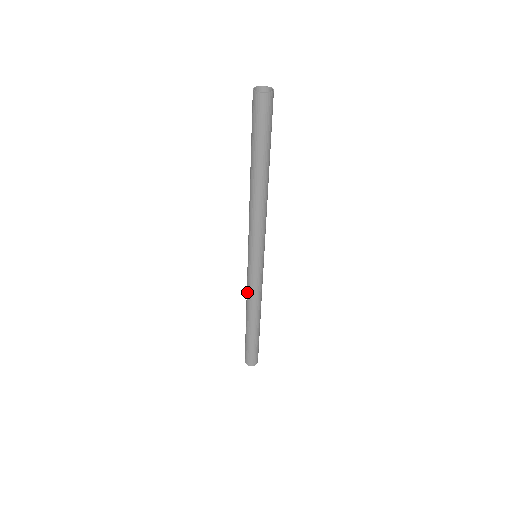
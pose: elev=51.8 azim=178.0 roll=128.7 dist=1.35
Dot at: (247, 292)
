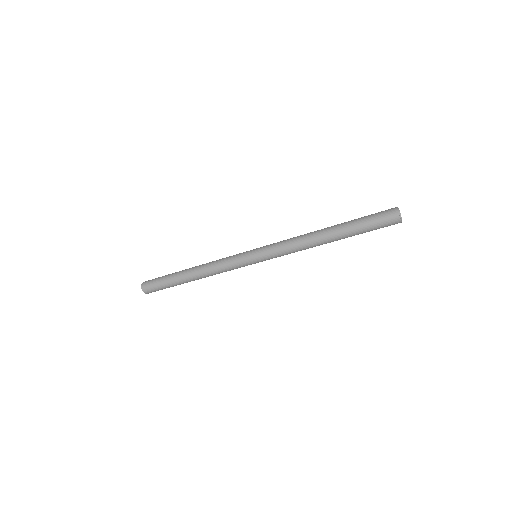
Dot at: (220, 269)
